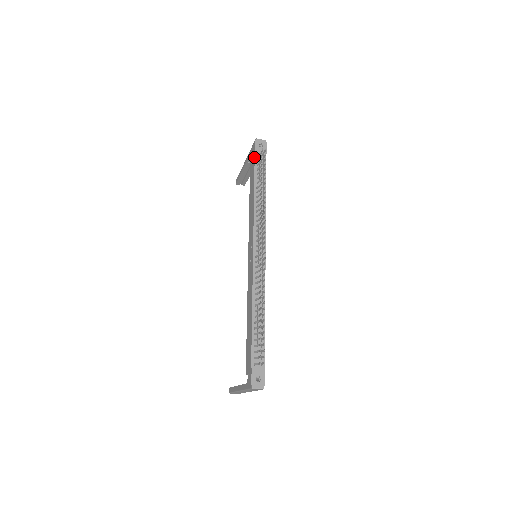
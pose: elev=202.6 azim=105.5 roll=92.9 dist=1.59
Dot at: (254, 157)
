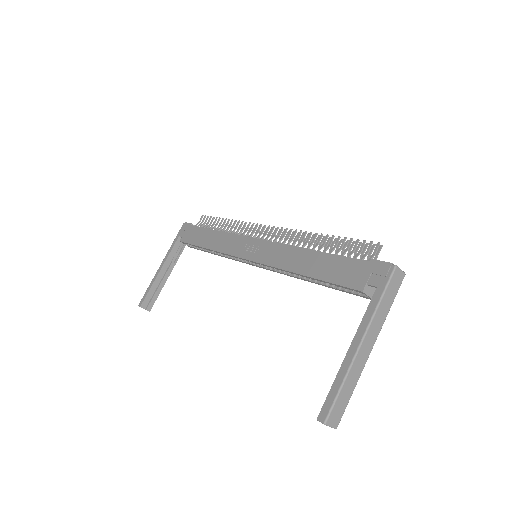
Dot at: (192, 226)
